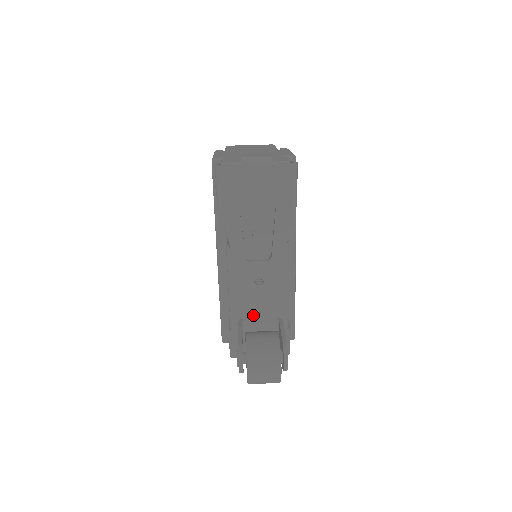
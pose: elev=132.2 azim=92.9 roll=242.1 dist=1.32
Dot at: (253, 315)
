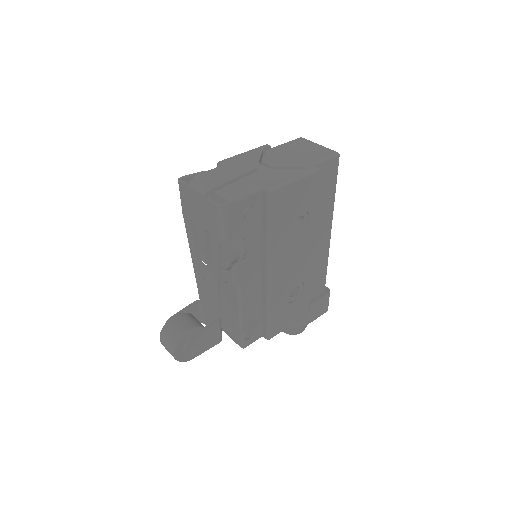
Dot at: (205, 303)
